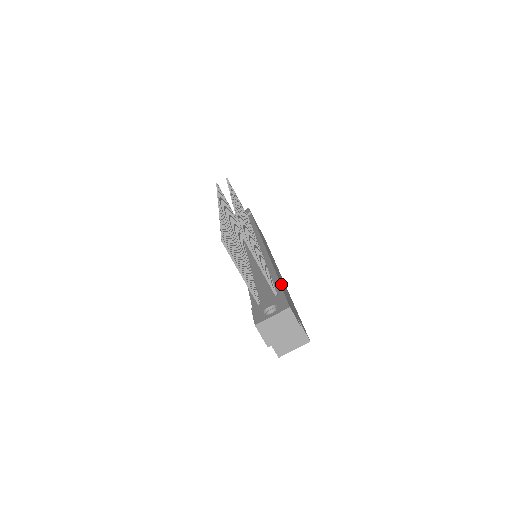
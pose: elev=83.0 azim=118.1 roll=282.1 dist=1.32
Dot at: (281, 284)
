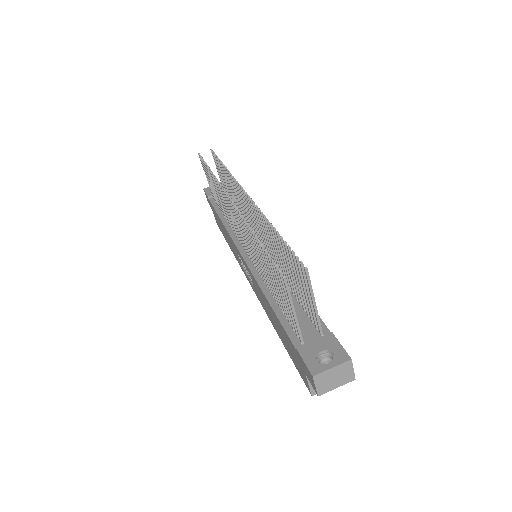
Dot at: occluded
